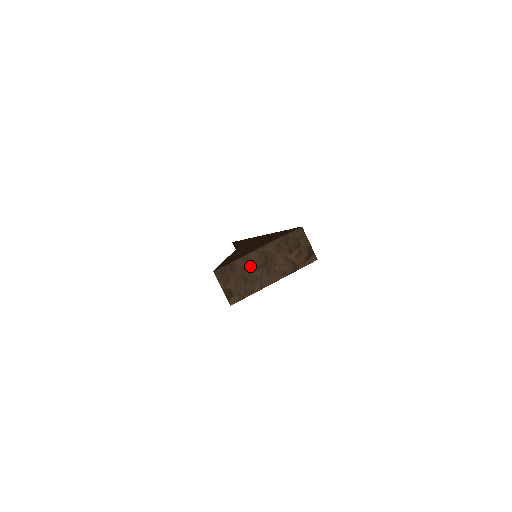
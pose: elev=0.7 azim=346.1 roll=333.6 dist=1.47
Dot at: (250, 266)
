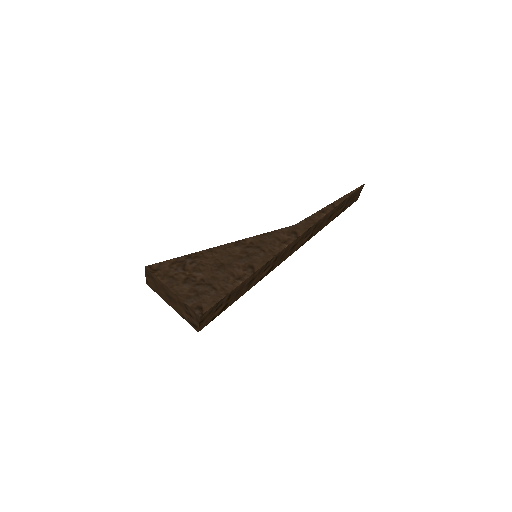
Dot at: (163, 288)
